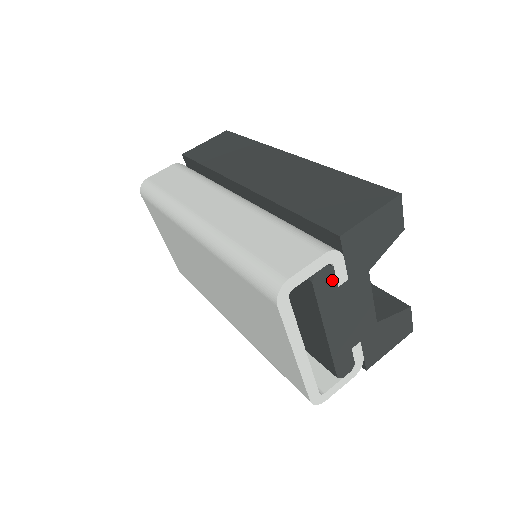
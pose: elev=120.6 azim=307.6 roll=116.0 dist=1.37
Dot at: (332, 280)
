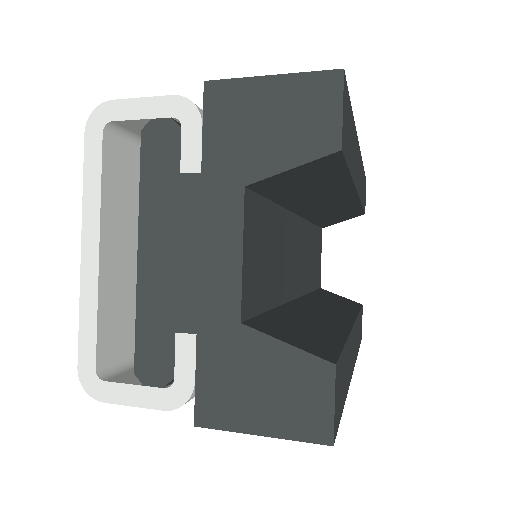
Dot at: (174, 152)
